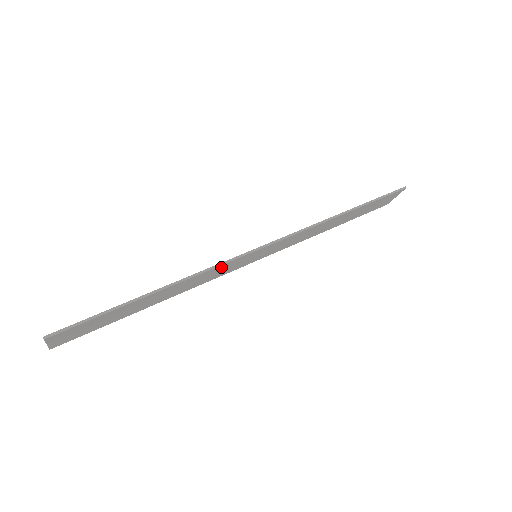
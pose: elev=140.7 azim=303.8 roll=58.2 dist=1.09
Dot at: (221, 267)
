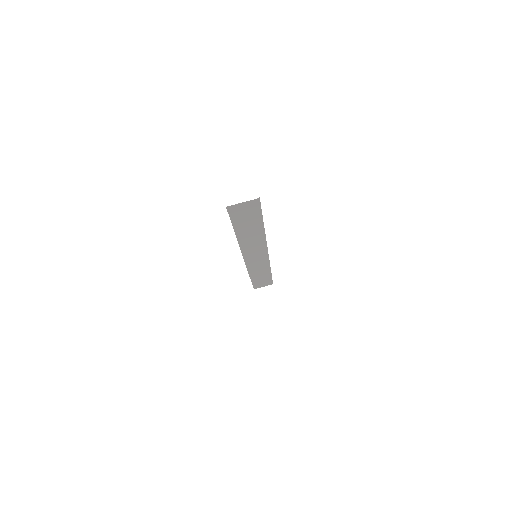
Dot at: (262, 245)
